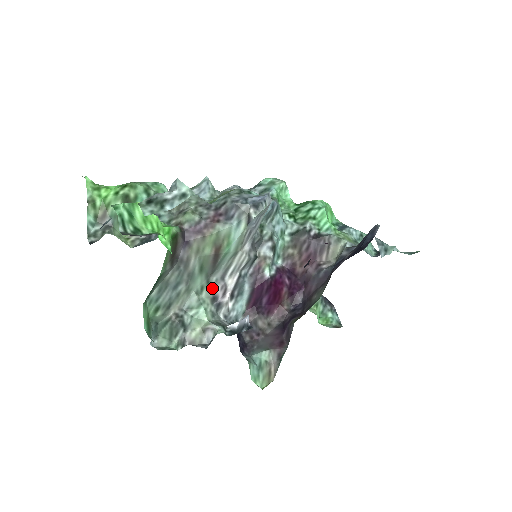
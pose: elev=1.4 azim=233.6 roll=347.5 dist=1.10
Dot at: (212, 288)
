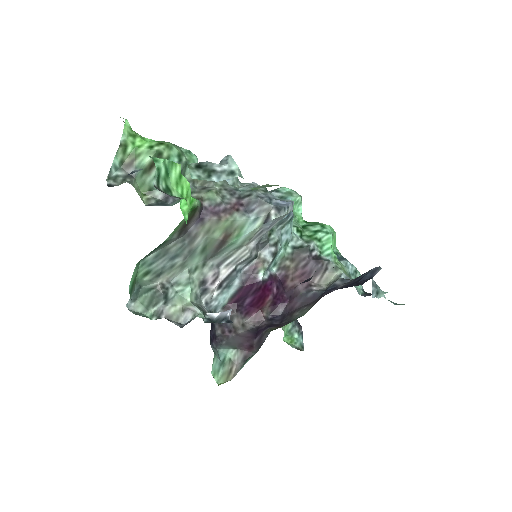
Dot at: (205, 271)
